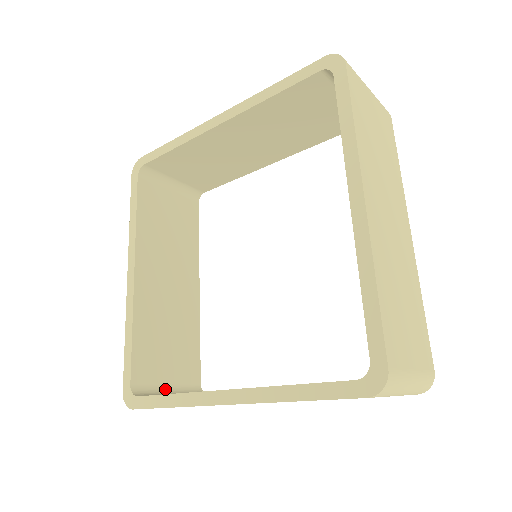
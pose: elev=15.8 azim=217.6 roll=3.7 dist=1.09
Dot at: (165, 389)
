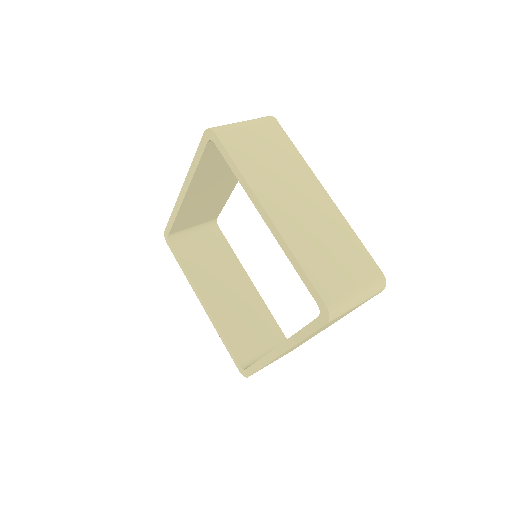
Dot at: (263, 355)
